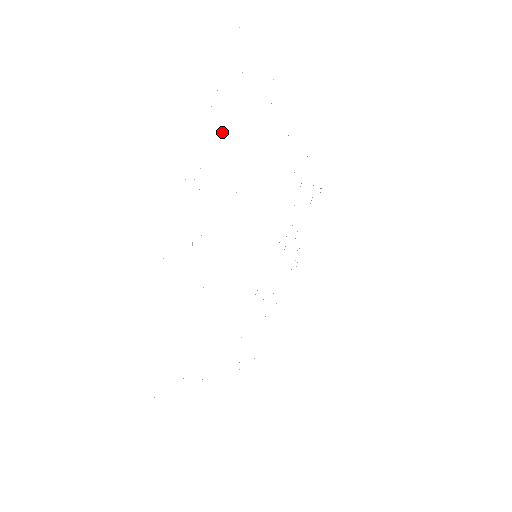
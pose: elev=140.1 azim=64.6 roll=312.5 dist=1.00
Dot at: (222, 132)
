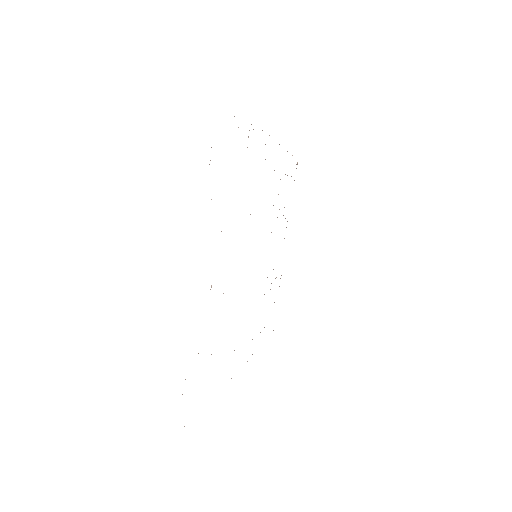
Dot at: occluded
